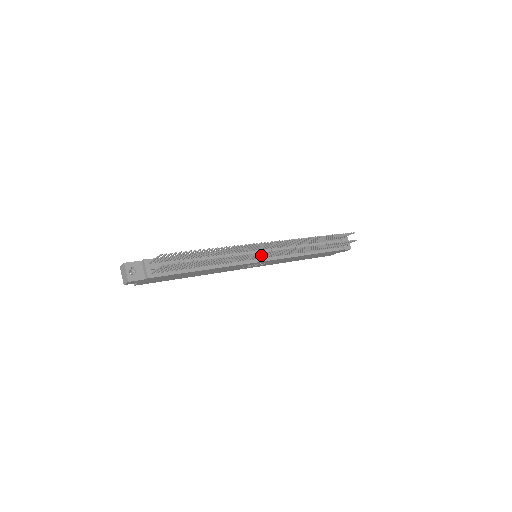
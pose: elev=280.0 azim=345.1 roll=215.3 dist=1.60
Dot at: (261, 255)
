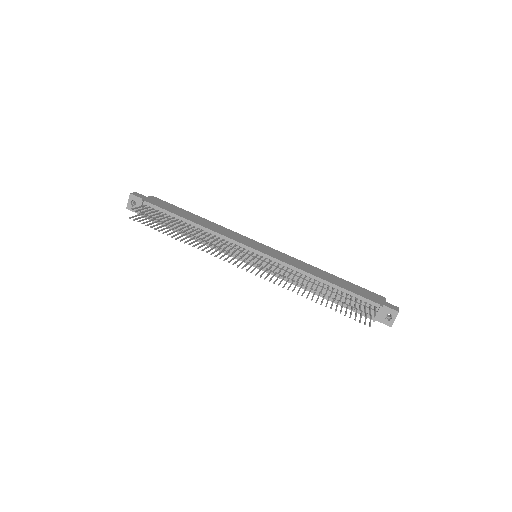
Dot at: (242, 261)
